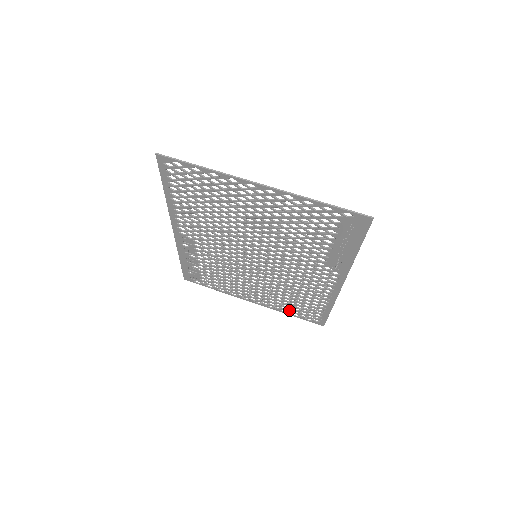
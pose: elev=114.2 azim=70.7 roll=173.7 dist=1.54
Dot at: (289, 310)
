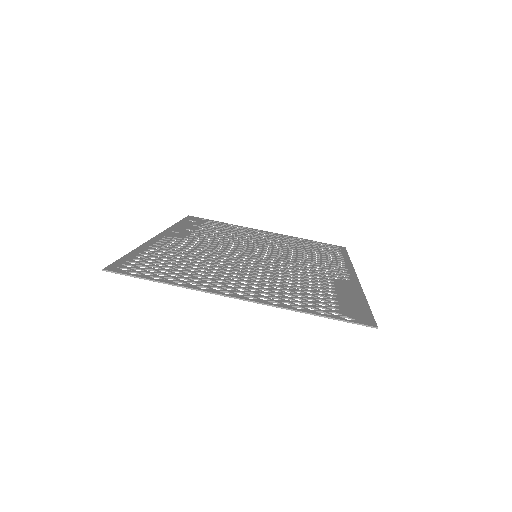
Dot at: (306, 242)
